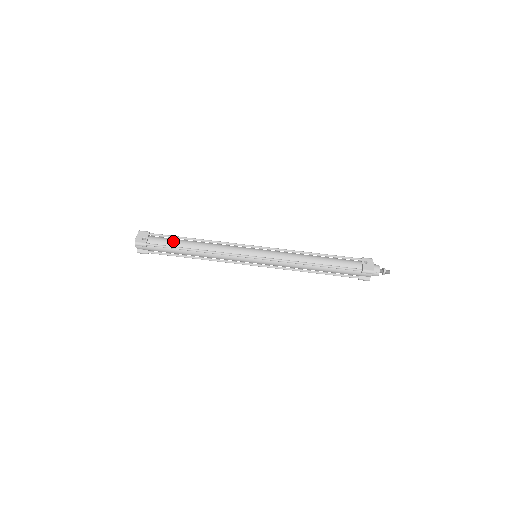
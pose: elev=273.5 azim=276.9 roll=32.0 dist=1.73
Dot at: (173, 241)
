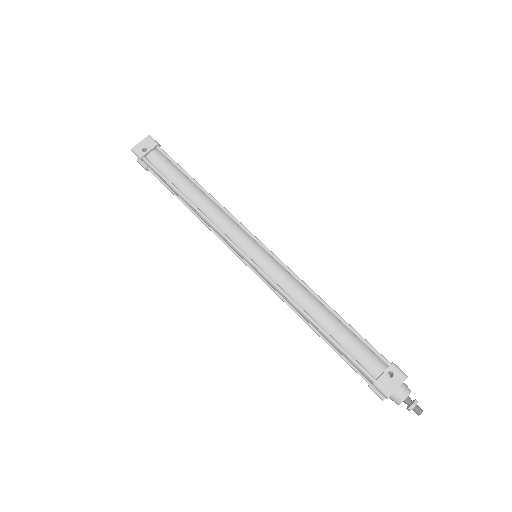
Dot at: (173, 172)
